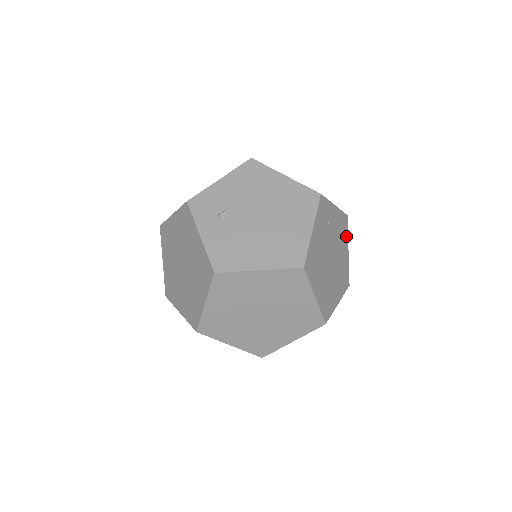
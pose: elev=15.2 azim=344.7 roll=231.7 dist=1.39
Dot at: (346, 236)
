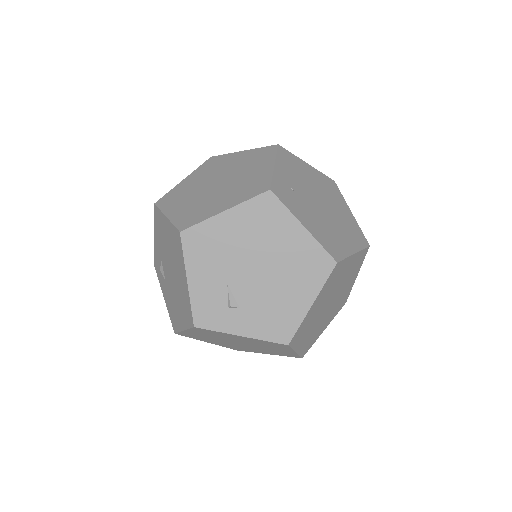
Dot at: (296, 160)
